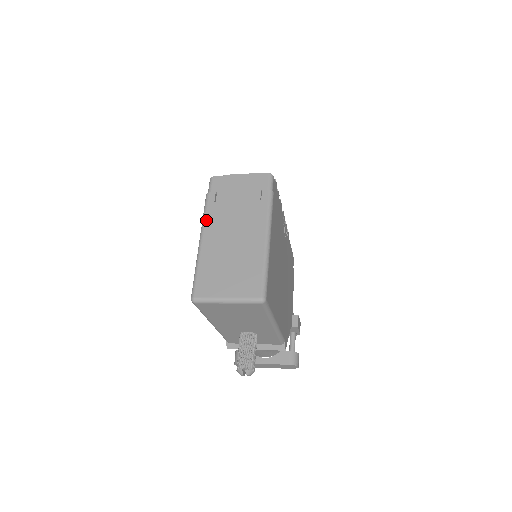
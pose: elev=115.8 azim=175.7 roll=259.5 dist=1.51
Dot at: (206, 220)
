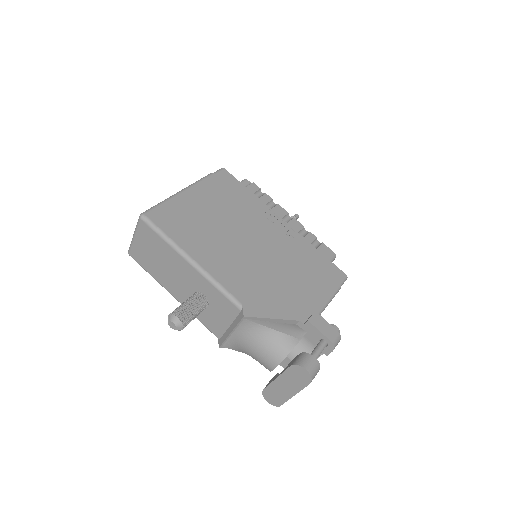
Dot at: occluded
